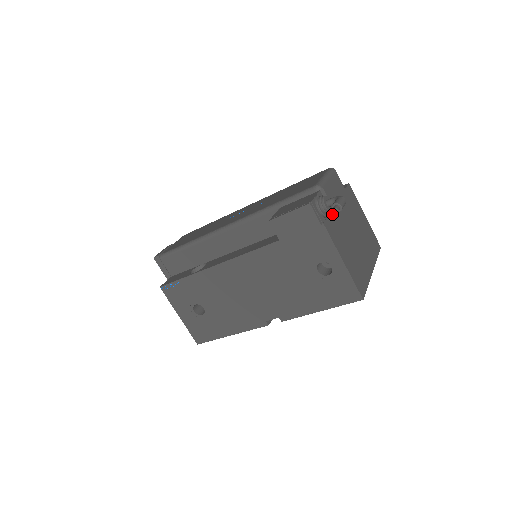
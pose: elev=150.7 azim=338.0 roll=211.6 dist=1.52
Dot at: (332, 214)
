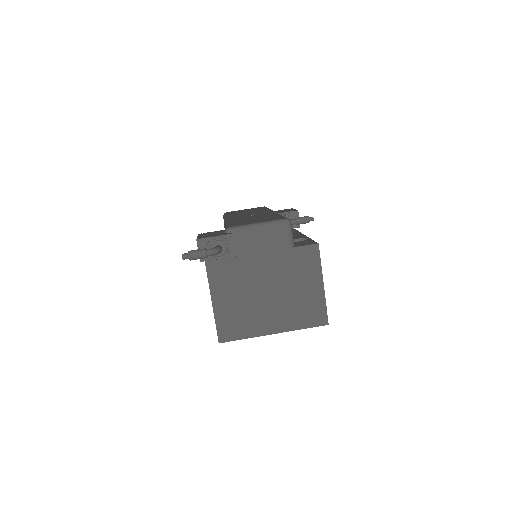
Dot at: (234, 260)
